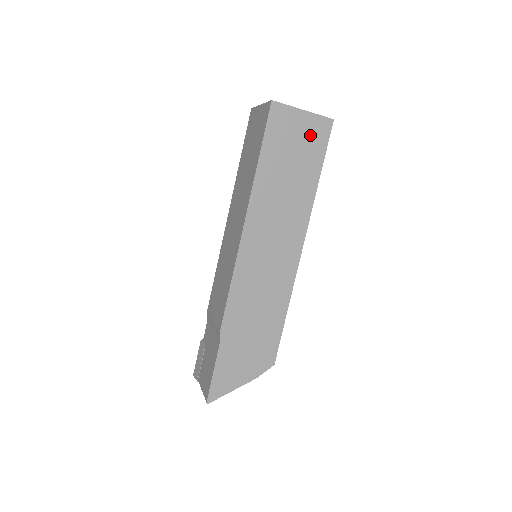
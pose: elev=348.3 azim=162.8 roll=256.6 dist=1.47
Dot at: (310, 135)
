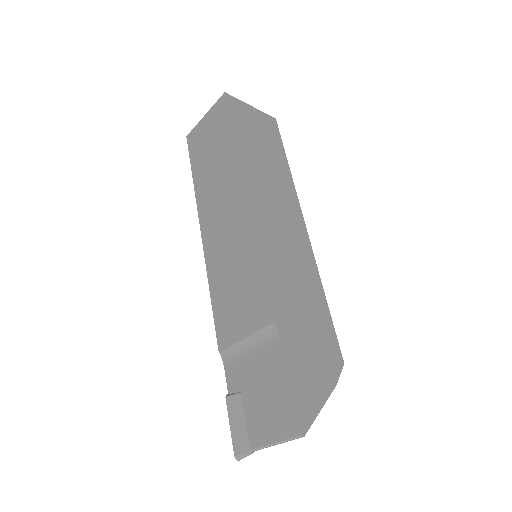
Dot at: (265, 126)
